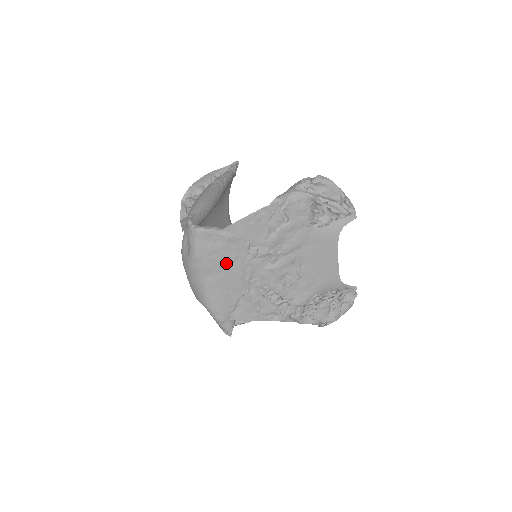
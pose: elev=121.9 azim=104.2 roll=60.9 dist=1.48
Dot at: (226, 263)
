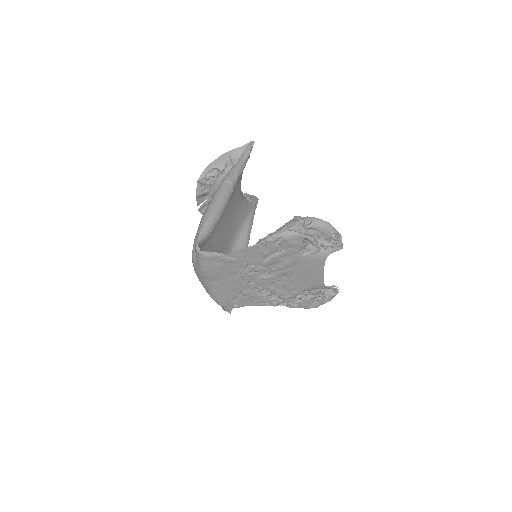
Dot at: (227, 274)
